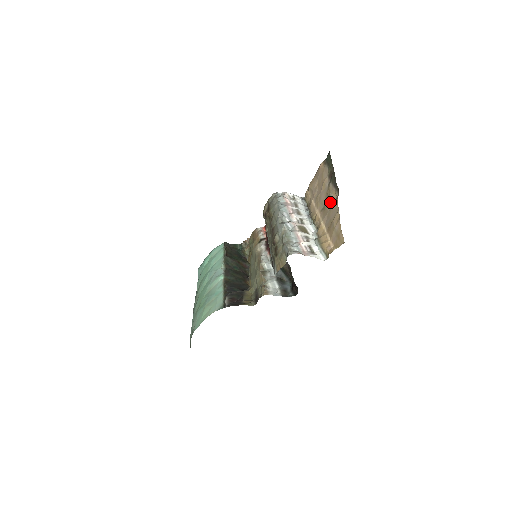
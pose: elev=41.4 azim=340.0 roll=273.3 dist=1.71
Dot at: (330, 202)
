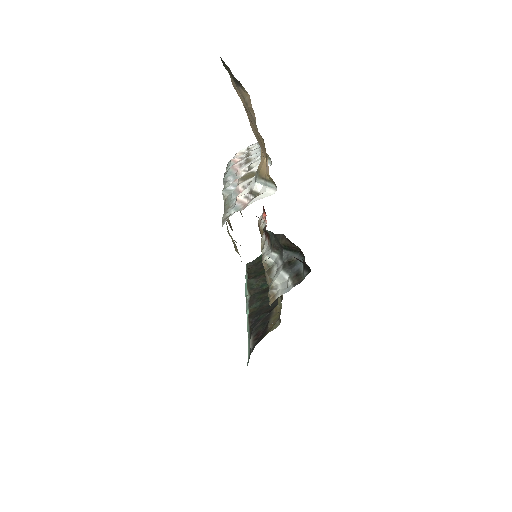
Dot at: (251, 110)
